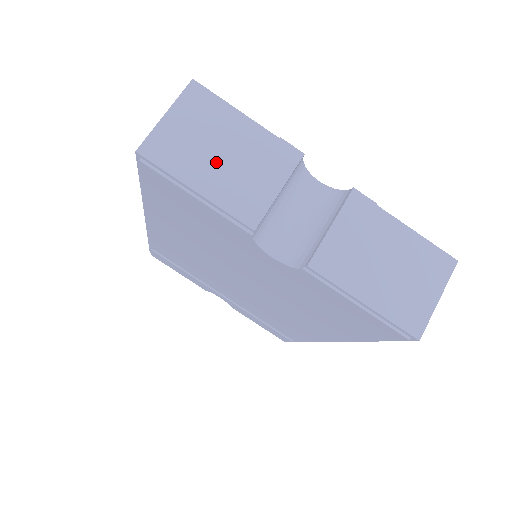
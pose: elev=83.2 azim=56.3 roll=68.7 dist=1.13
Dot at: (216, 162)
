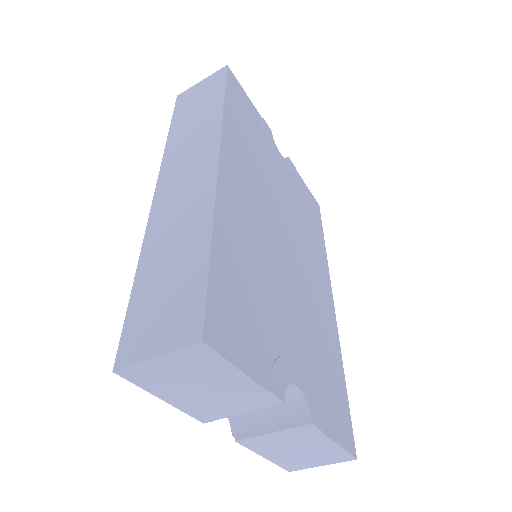
Dot at: (193, 391)
